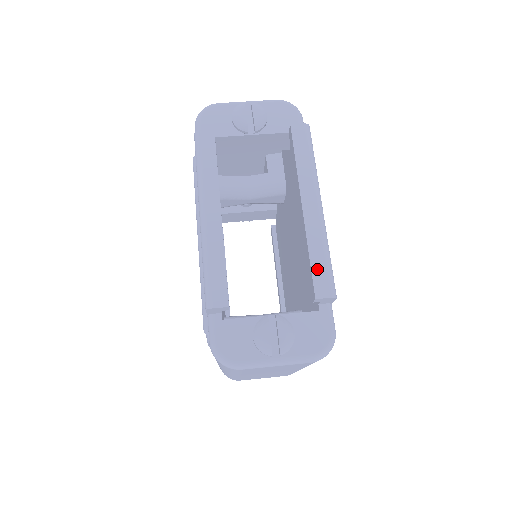
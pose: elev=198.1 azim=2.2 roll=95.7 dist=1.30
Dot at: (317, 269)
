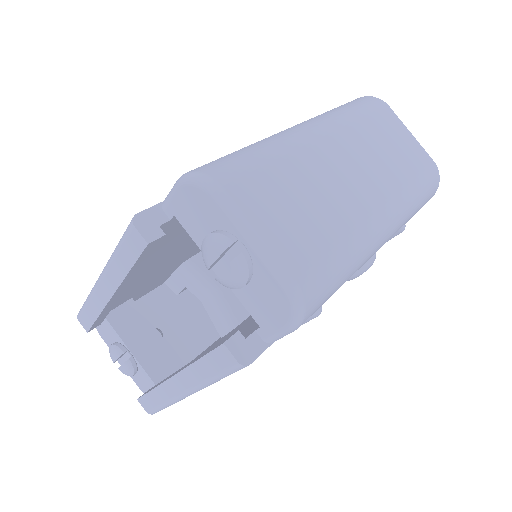
Dot at: (150, 399)
